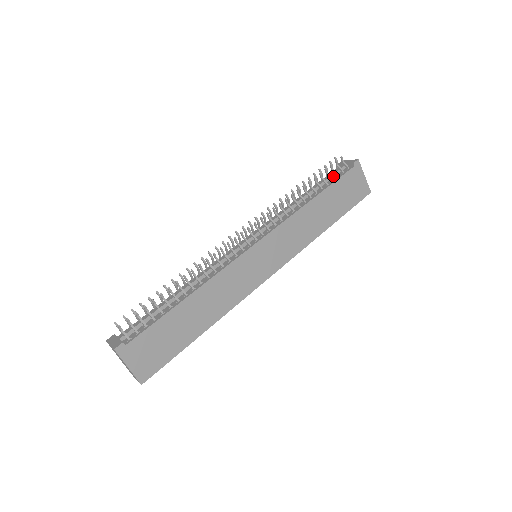
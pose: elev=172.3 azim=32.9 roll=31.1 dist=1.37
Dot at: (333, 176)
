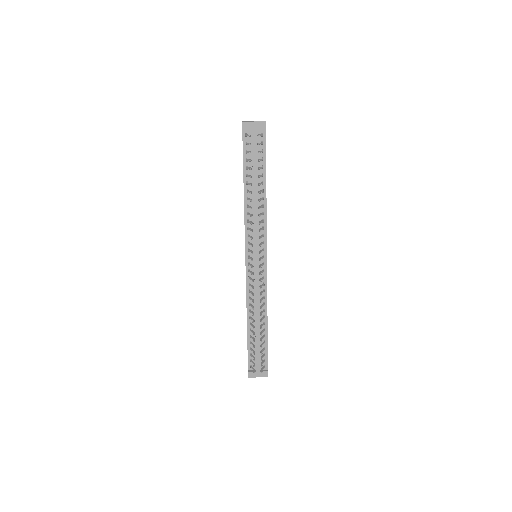
Dot at: (256, 152)
